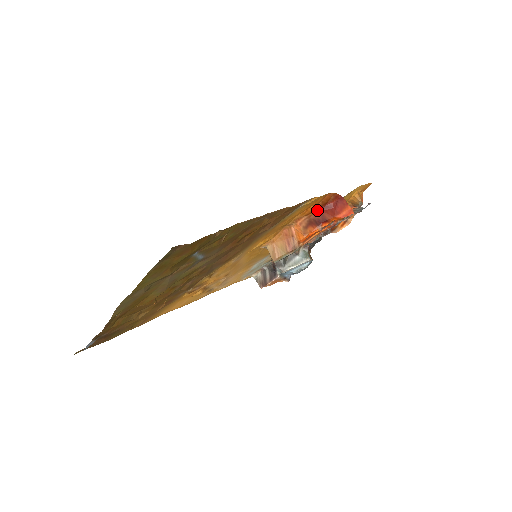
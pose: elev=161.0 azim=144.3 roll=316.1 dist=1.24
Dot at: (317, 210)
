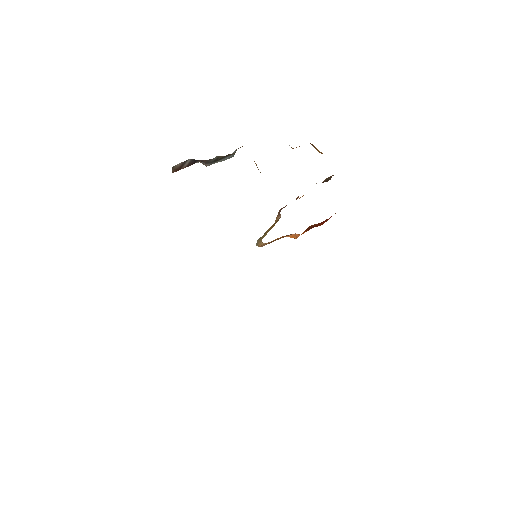
Dot at: occluded
